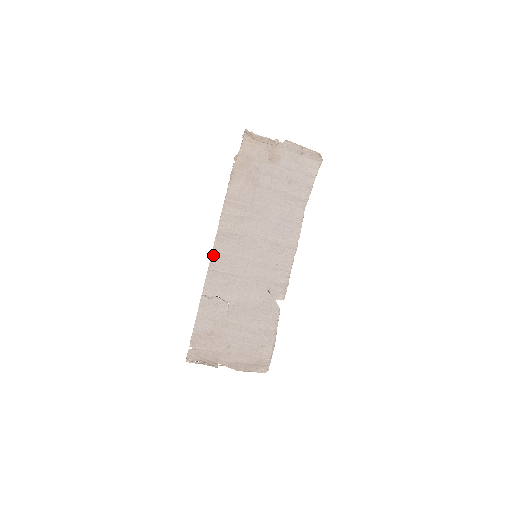
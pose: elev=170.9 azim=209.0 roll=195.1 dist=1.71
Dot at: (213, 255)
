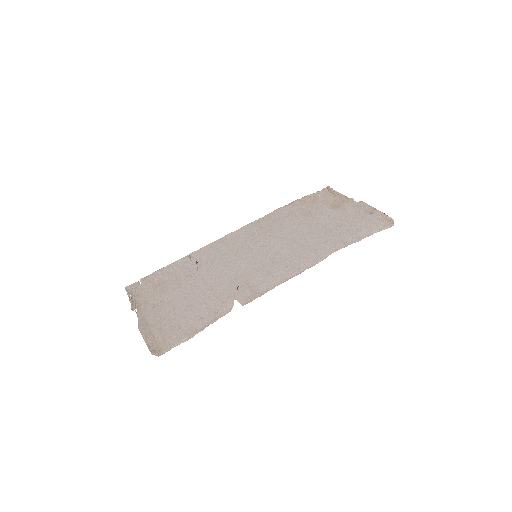
Dot at: (226, 237)
